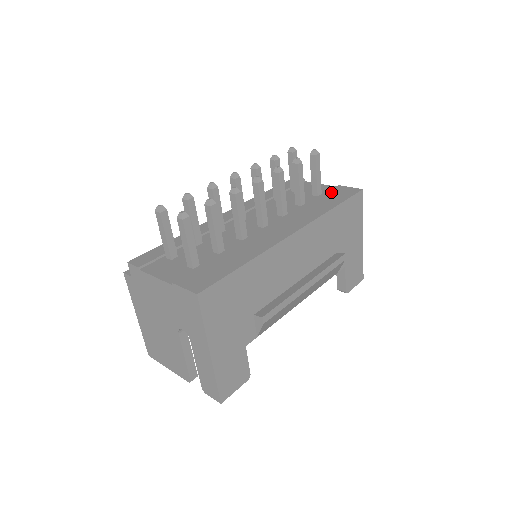
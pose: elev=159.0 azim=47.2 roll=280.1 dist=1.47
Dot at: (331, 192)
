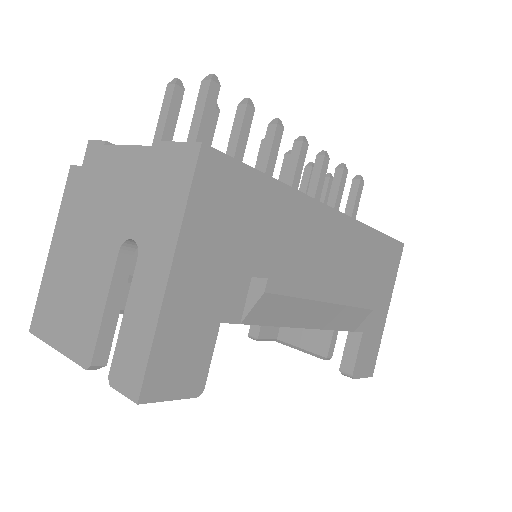
Dot at: occluded
